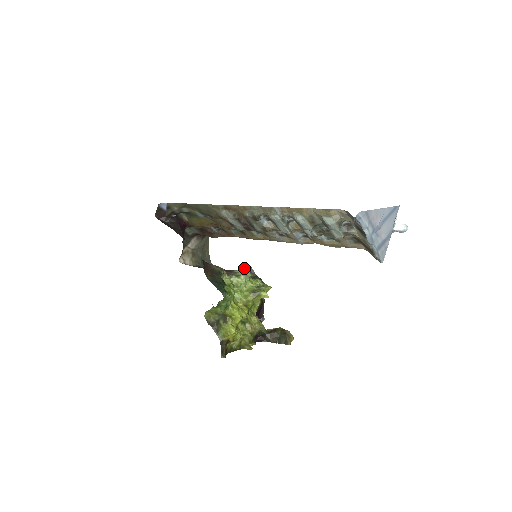
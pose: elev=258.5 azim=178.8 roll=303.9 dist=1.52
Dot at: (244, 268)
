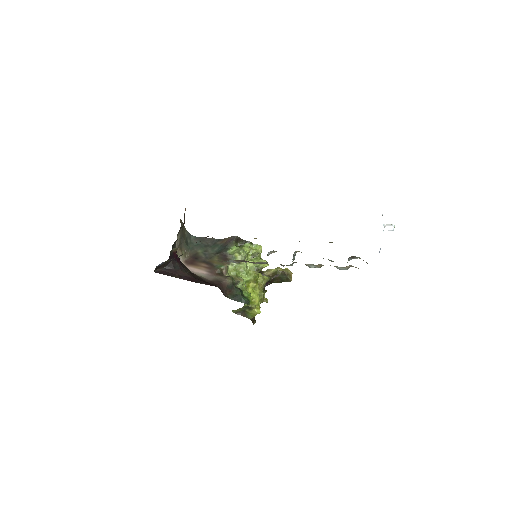
Dot at: (233, 242)
